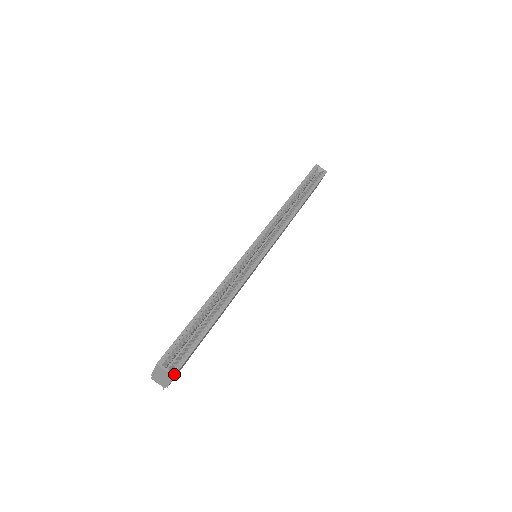
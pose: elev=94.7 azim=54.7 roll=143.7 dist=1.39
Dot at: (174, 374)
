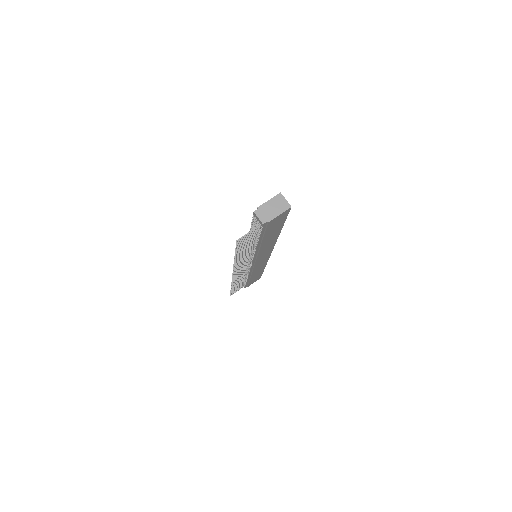
Dot at: occluded
